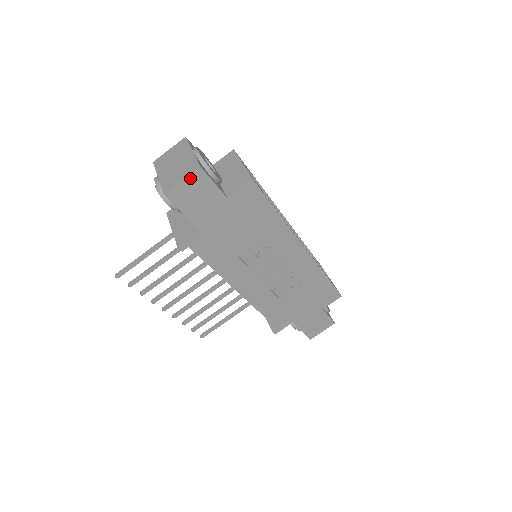
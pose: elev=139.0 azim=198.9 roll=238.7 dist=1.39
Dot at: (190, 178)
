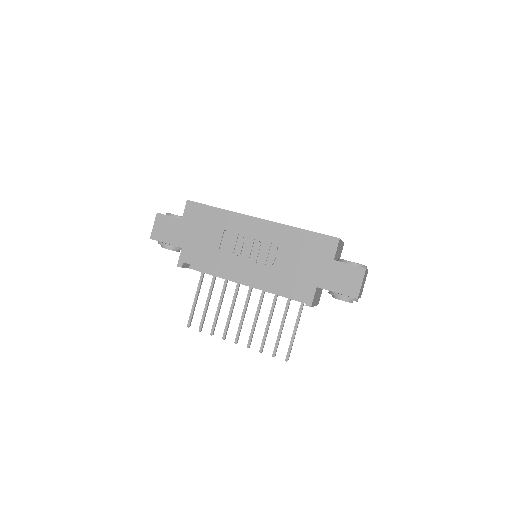
Dot at: (156, 222)
